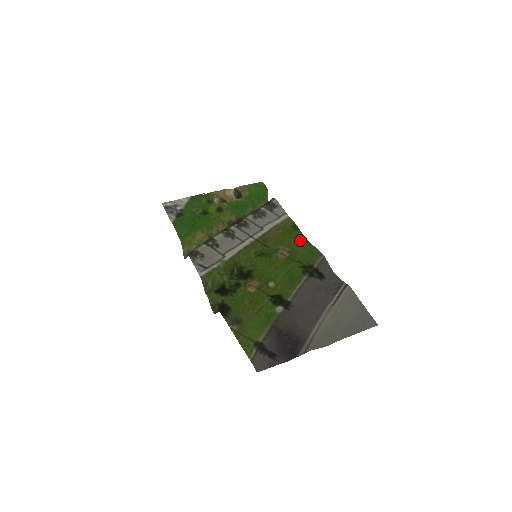
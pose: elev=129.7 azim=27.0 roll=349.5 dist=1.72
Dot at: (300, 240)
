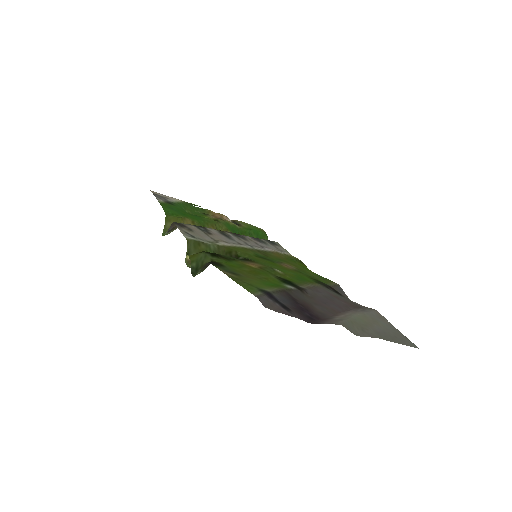
Dot at: occluded
